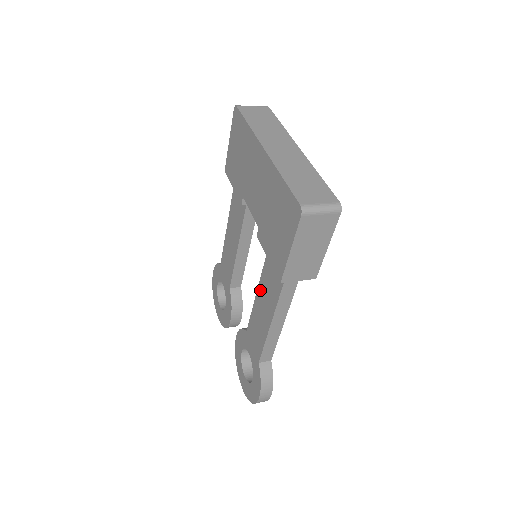
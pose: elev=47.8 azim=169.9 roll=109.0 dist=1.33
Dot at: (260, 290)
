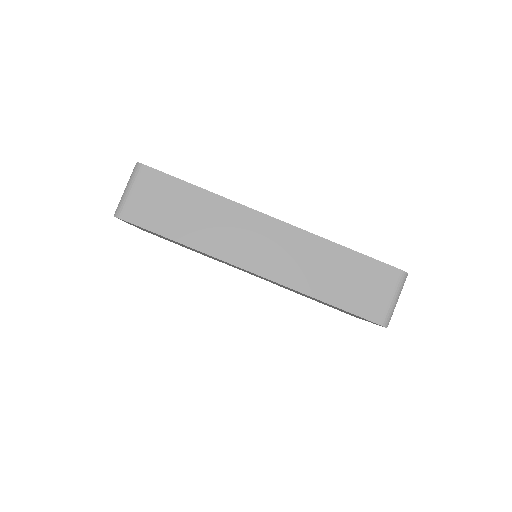
Dot at: occluded
